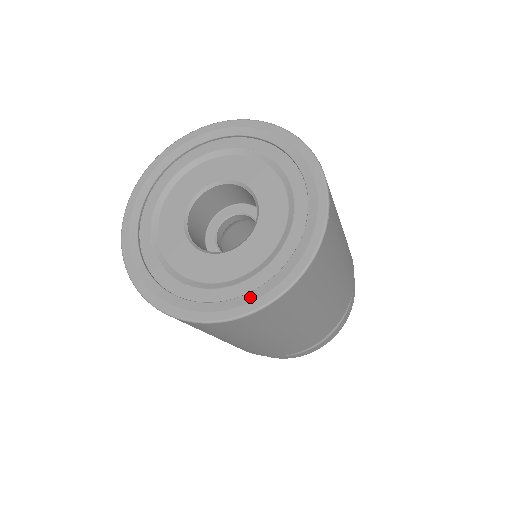
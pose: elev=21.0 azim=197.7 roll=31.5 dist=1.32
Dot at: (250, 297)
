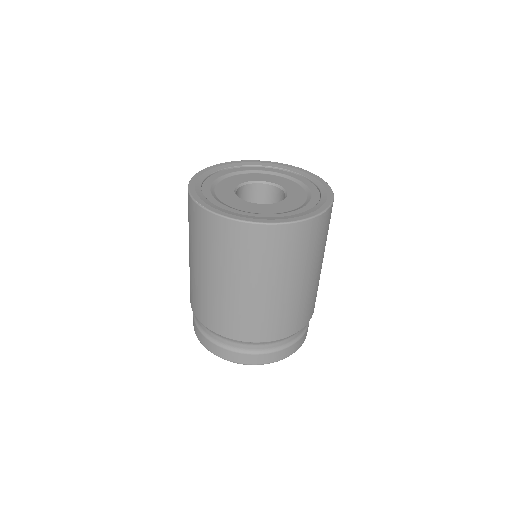
Dot at: (248, 216)
